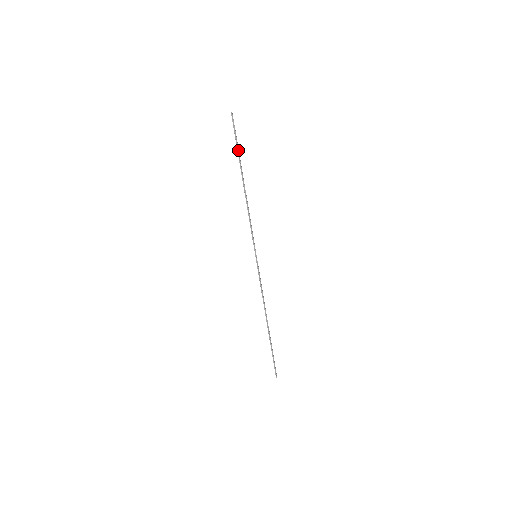
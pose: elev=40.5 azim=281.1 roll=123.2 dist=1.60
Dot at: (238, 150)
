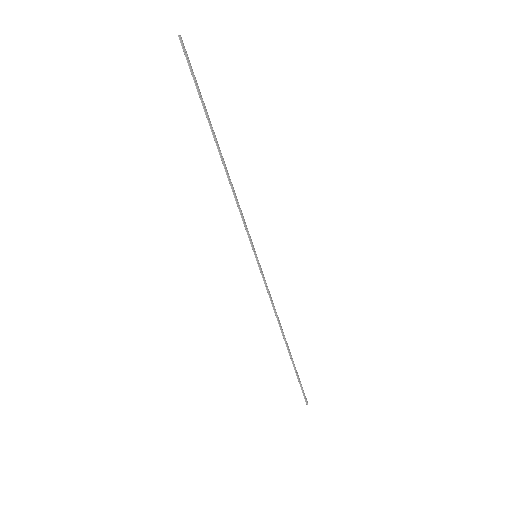
Dot at: (201, 99)
